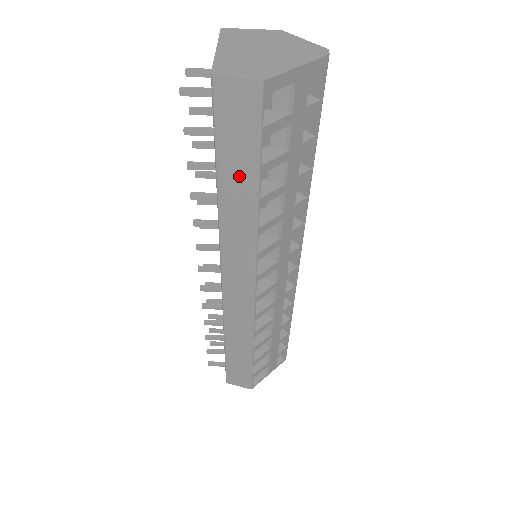
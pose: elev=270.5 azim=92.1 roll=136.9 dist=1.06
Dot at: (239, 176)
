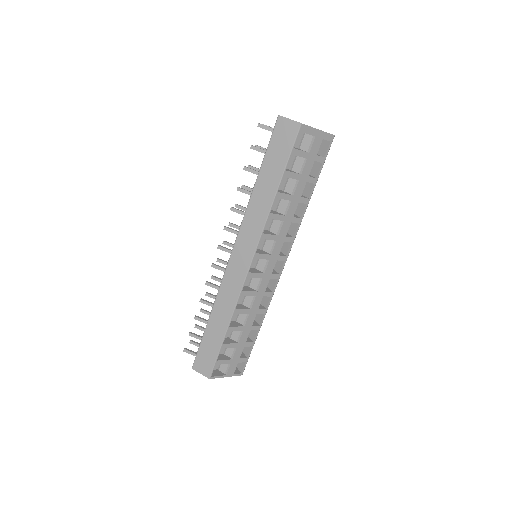
Dot at: (271, 174)
